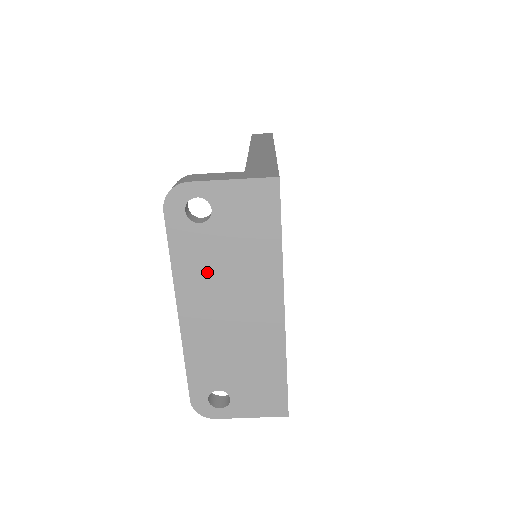
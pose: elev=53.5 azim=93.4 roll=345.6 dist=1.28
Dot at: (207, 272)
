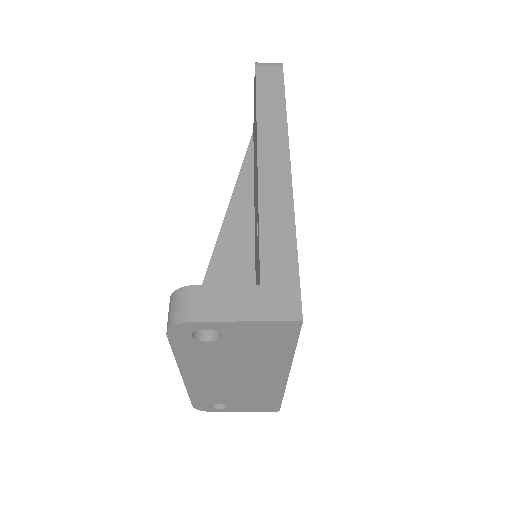
Dot at: (213, 362)
